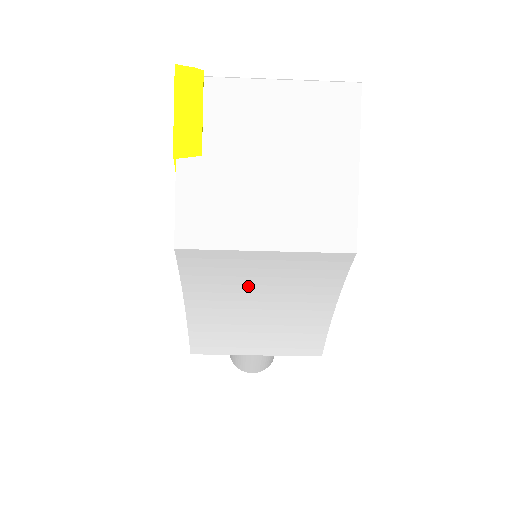
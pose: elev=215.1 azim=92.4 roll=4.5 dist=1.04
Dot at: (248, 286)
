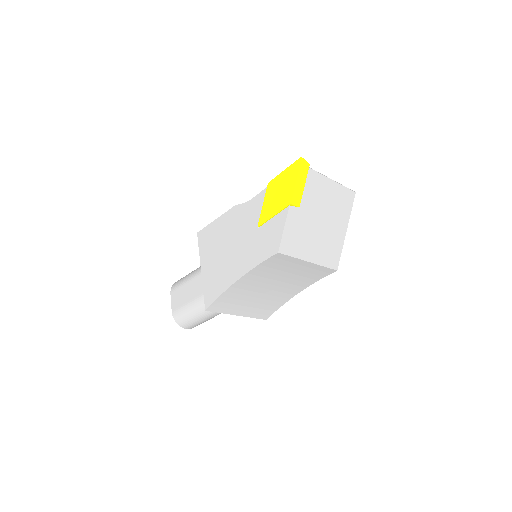
Dot at: (278, 276)
